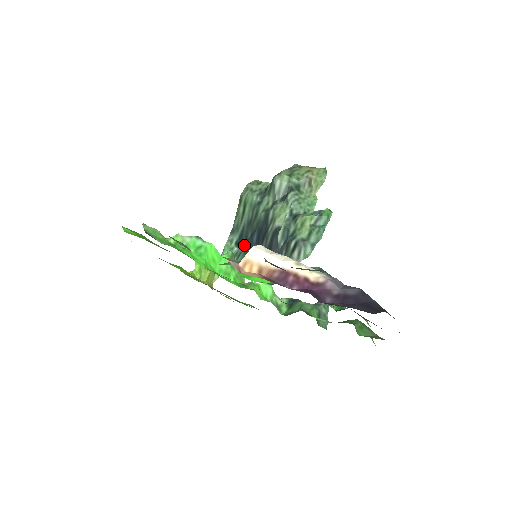
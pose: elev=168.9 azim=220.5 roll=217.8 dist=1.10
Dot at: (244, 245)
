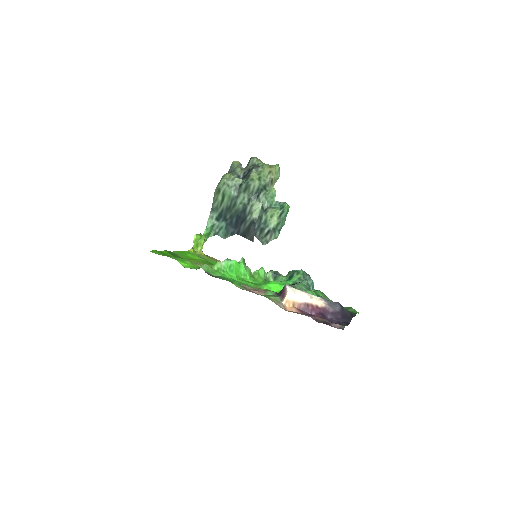
Dot at: (224, 222)
